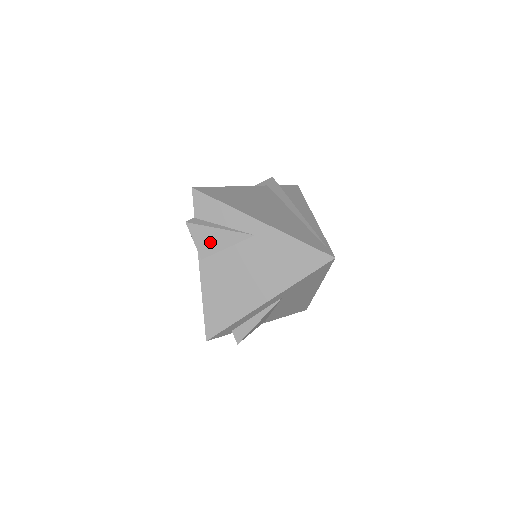
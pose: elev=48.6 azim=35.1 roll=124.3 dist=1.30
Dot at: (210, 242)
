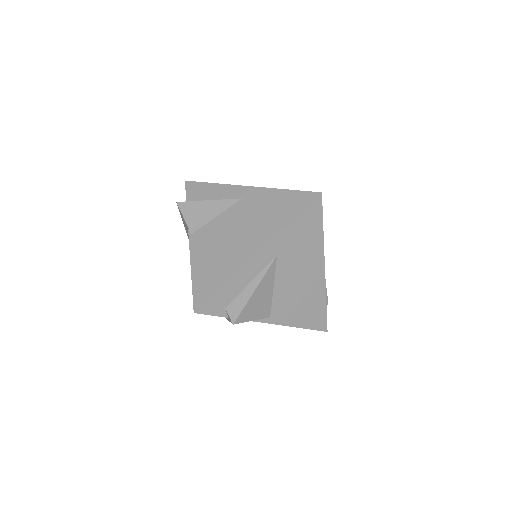
Dot at: (199, 215)
